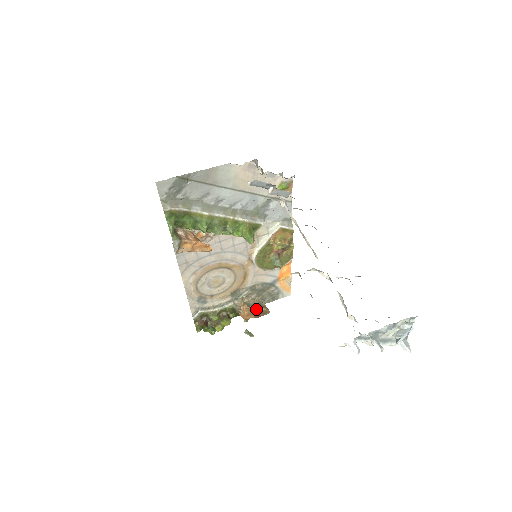
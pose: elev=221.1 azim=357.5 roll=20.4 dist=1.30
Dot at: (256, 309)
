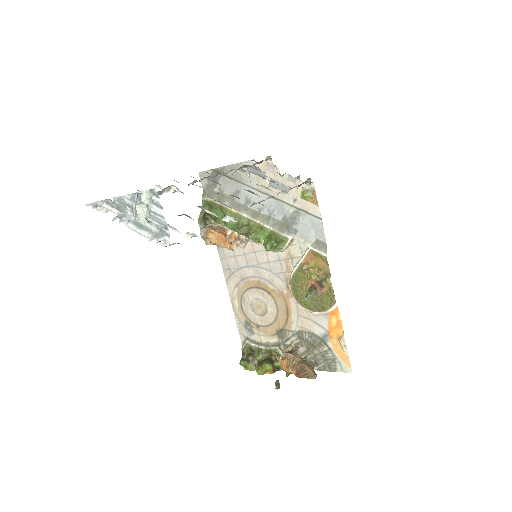
Dot at: (297, 363)
